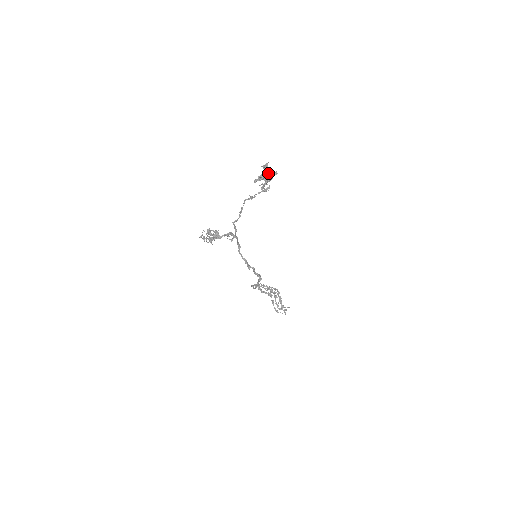
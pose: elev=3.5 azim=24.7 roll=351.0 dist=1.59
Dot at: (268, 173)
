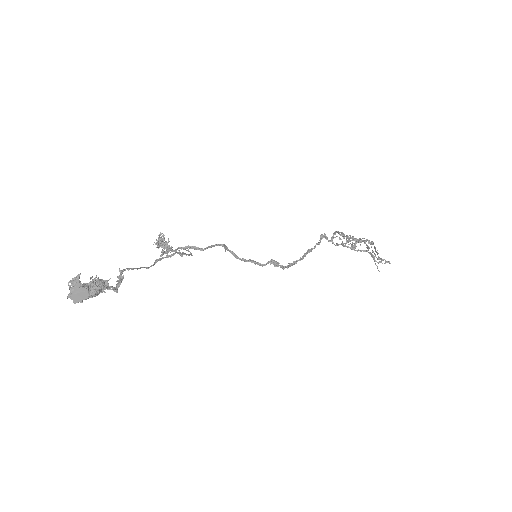
Dot at: (78, 296)
